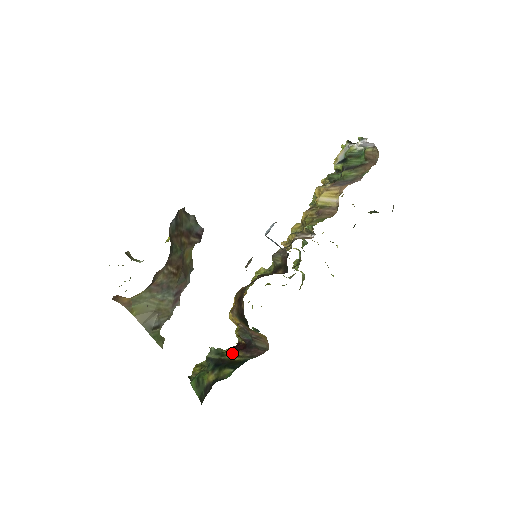
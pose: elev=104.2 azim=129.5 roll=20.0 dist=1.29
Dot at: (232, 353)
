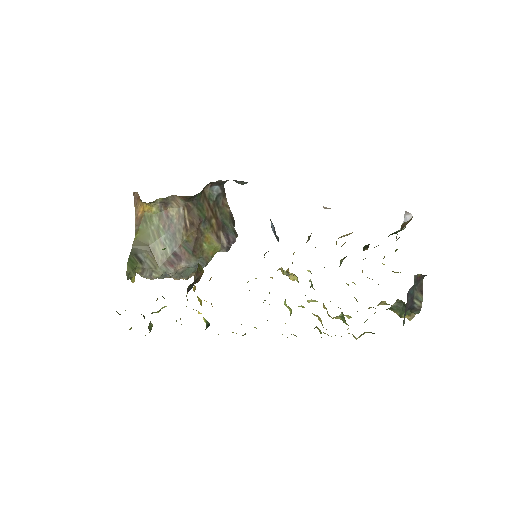
Dot at: occluded
